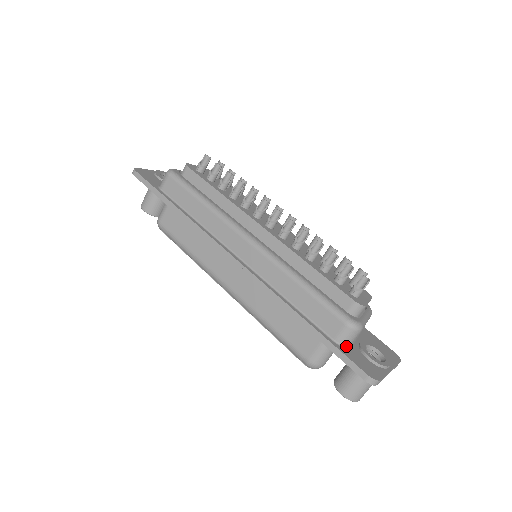
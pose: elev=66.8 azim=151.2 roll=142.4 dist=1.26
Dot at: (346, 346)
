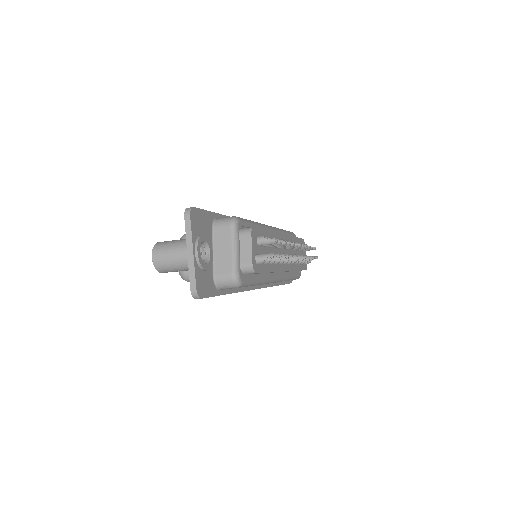
Dot at: occluded
